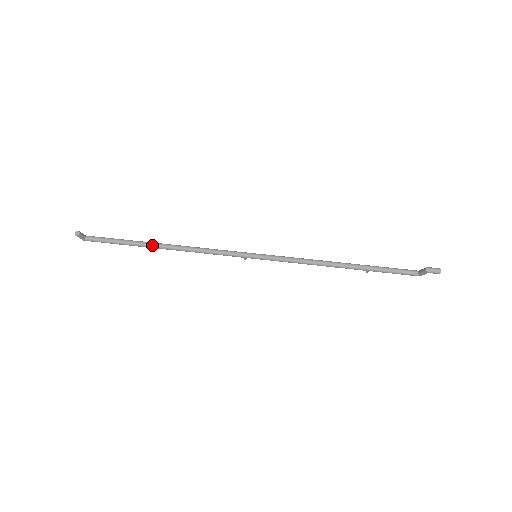
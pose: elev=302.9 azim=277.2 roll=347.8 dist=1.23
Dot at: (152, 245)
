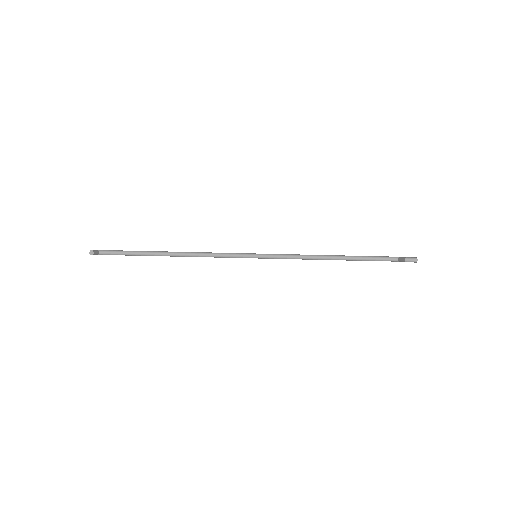
Dot at: (161, 255)
